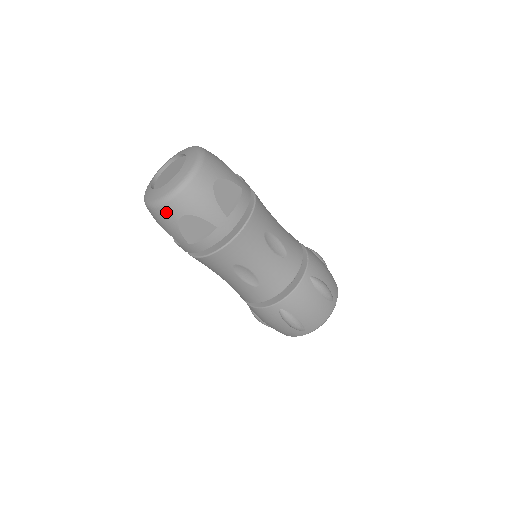
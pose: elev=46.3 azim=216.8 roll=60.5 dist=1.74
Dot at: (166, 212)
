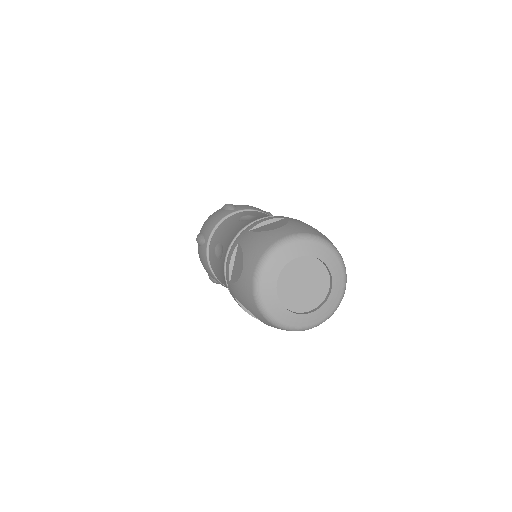
Dot at: occluded
